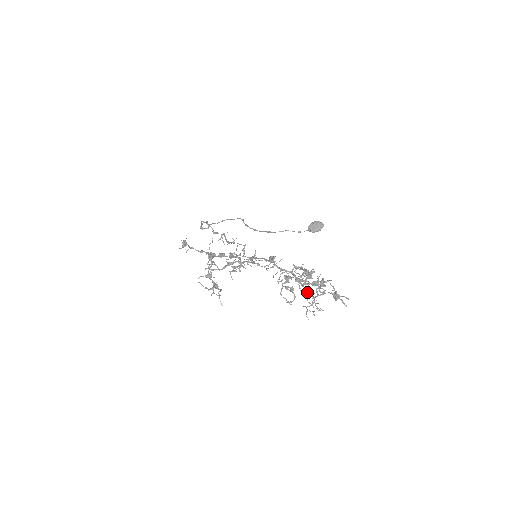
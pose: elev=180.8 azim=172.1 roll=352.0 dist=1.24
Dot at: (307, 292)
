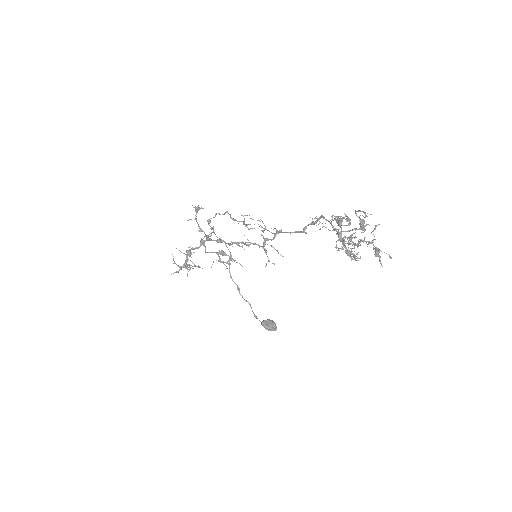
Dot at: (352, 238)
